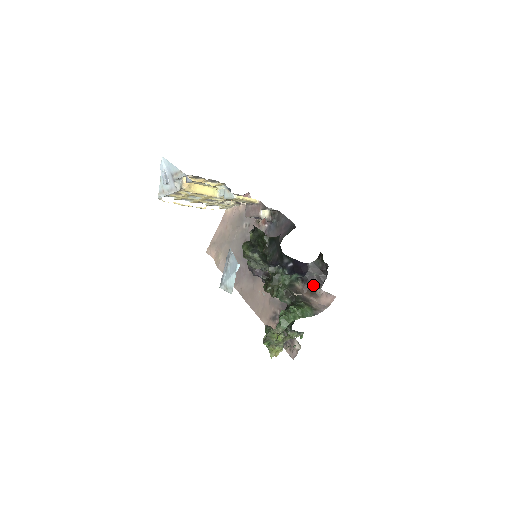
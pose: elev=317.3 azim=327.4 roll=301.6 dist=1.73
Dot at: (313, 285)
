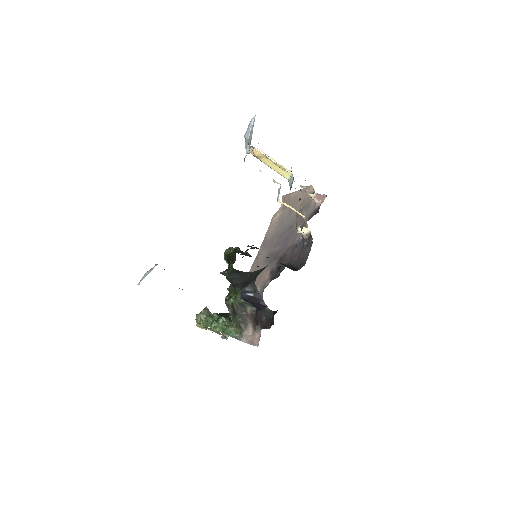
Dot at: (257, 321)
